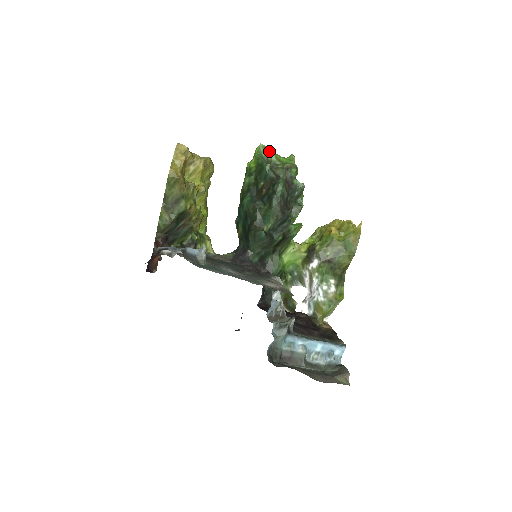
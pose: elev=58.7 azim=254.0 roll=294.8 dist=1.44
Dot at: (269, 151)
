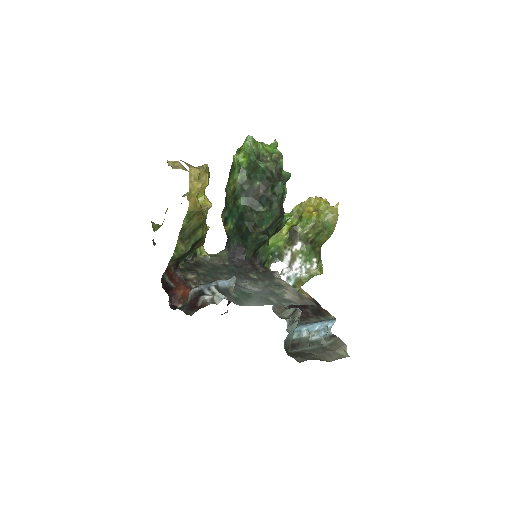
Dot at: (257, 143)
